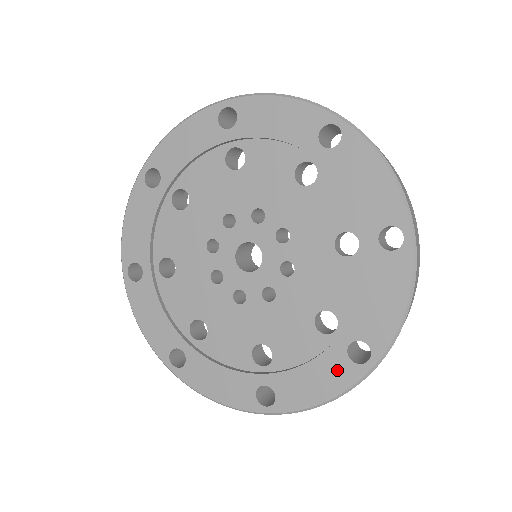
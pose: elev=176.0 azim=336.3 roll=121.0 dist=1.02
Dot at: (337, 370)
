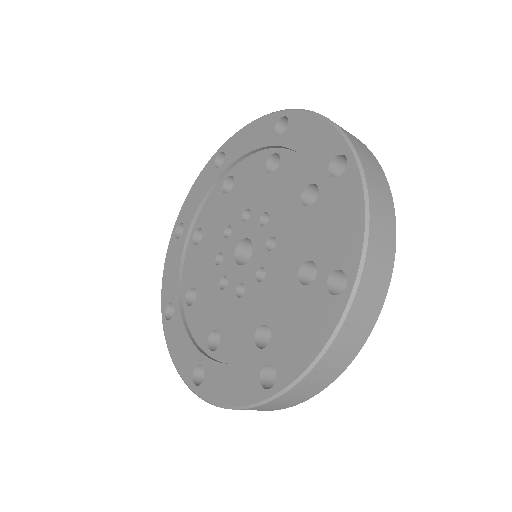
Dot at: (247, 383)
